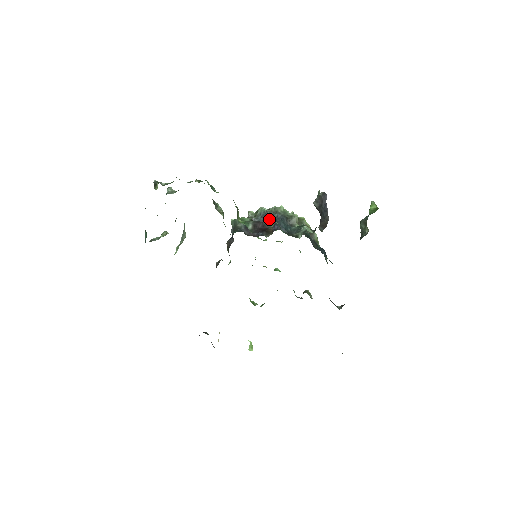
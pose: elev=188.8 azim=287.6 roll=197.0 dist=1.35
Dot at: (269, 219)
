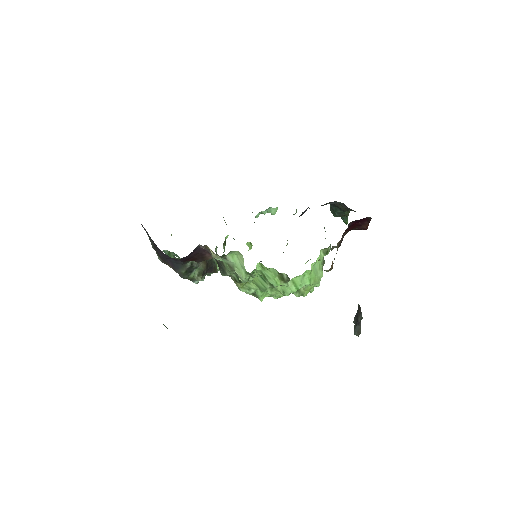
Dot at: occluded
